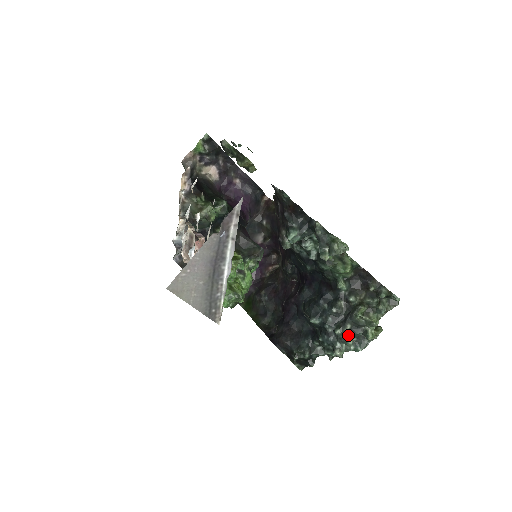
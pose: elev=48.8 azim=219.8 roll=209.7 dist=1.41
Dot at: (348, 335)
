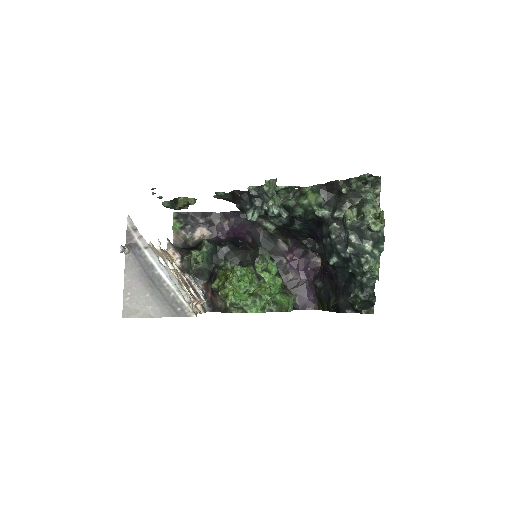
Dot at: (360, 244)
